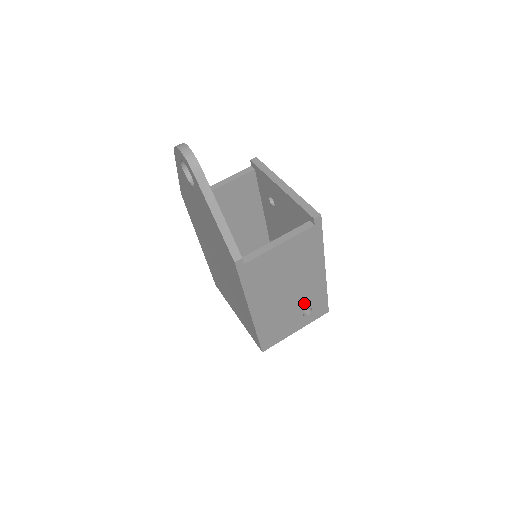
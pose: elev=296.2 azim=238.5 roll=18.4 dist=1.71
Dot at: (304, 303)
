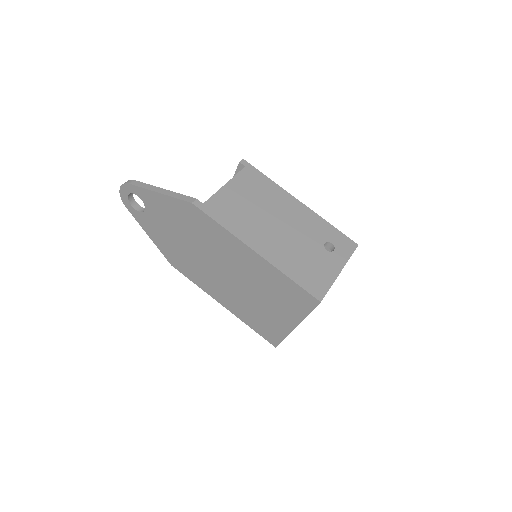
Dot at: (313, 237)
